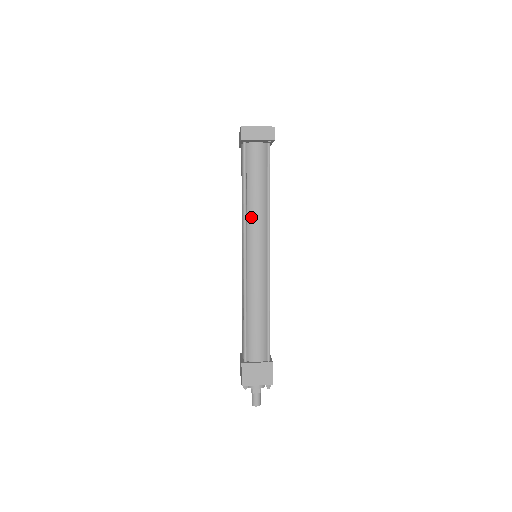
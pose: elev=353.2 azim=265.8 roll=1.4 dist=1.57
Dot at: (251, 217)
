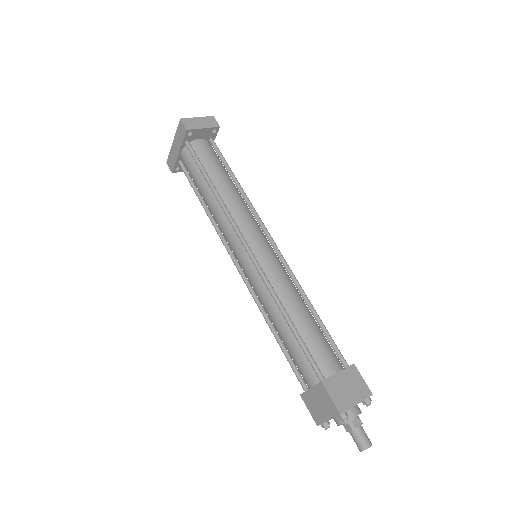
Dot at: (233, 208)
